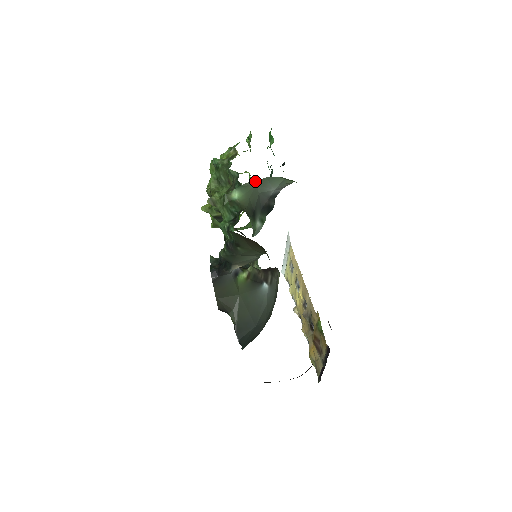
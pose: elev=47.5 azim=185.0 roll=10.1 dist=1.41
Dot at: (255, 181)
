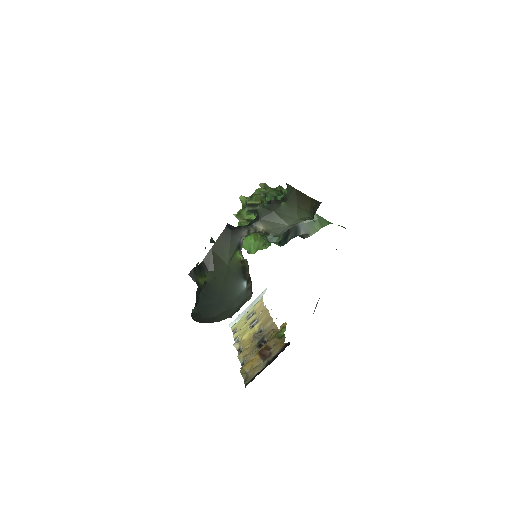
Dot at: occluded
